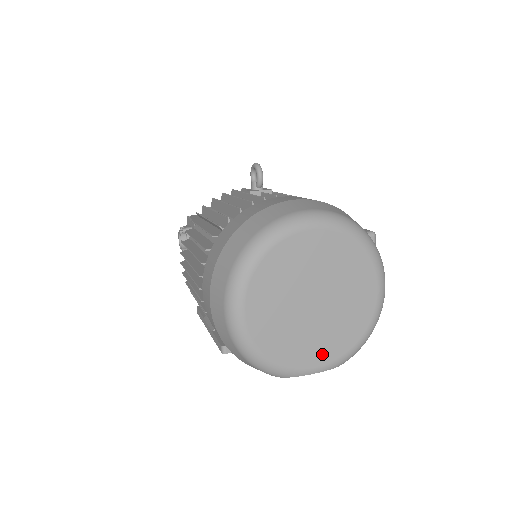
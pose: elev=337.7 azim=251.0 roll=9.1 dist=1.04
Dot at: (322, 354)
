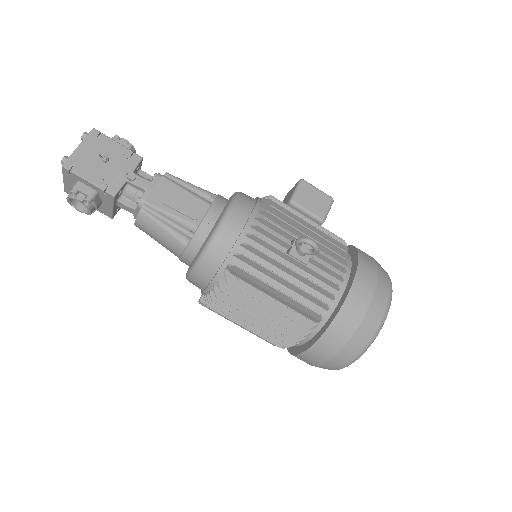
Dot at: occluded
